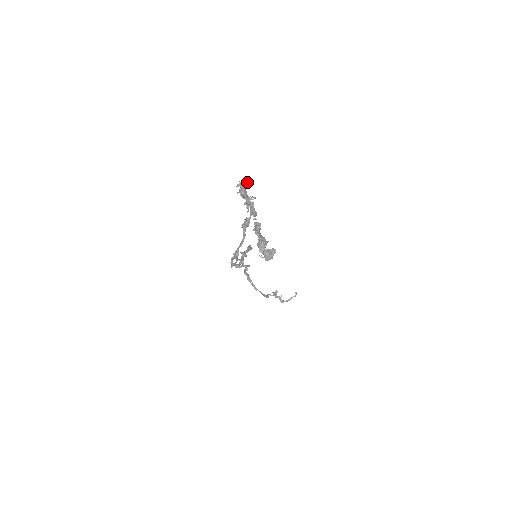
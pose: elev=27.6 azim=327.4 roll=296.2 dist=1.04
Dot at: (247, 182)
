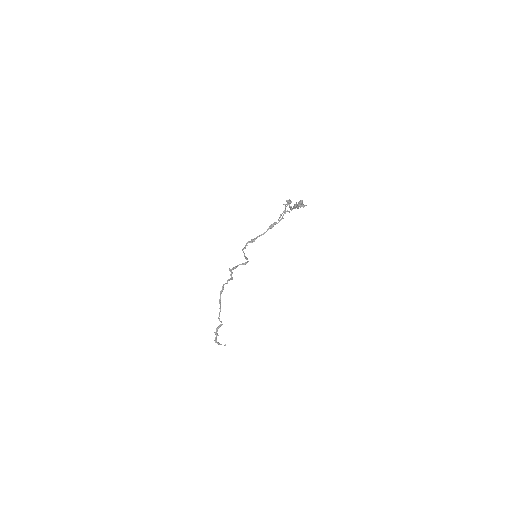
Dot at: occluded
